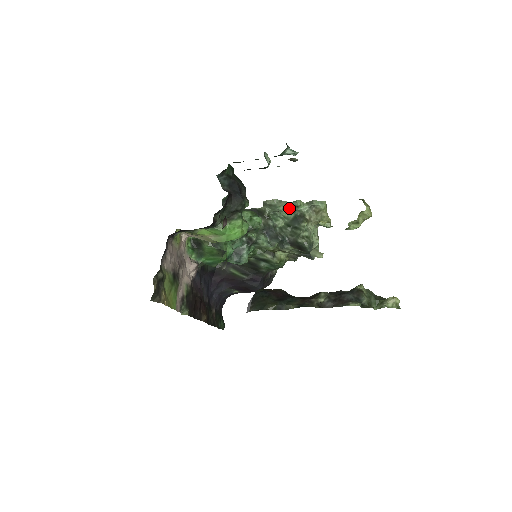
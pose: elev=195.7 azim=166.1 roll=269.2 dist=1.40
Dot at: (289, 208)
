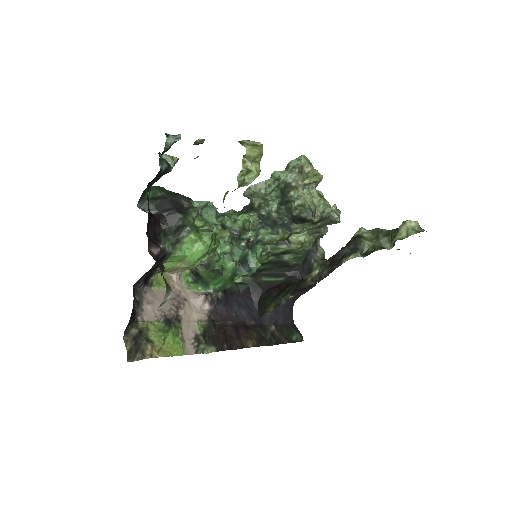
Dot at: (271, 186)
